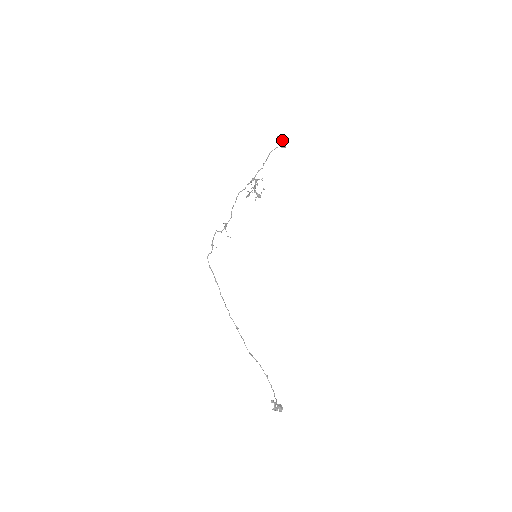
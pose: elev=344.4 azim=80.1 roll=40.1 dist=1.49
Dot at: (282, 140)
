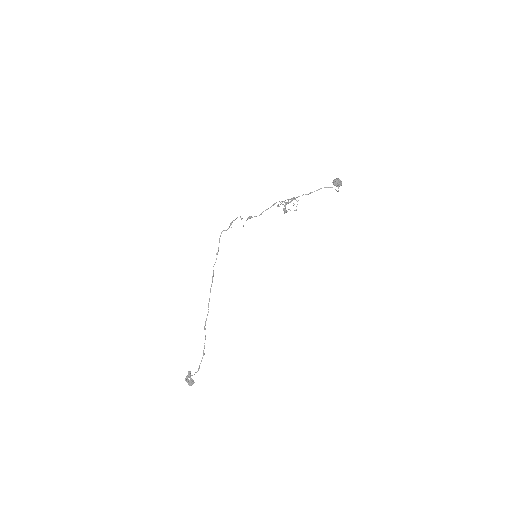
Dot at: (337, 183)
